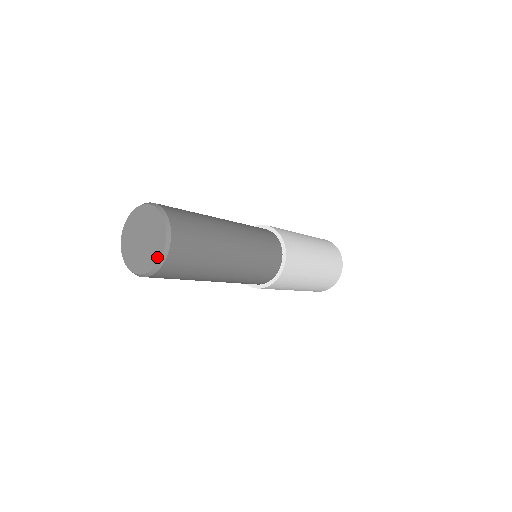
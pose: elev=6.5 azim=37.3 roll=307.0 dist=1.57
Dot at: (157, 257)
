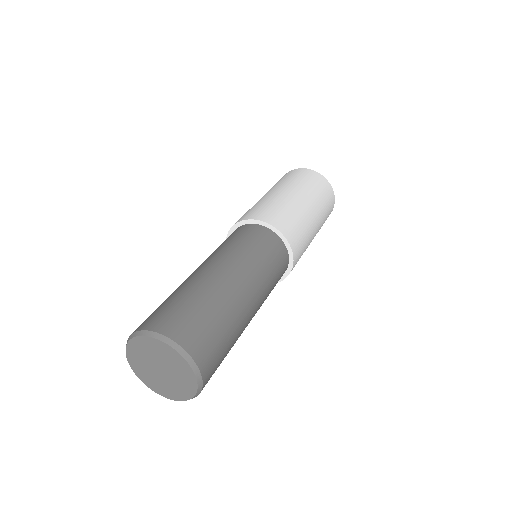
Dot at: (188, 394)
